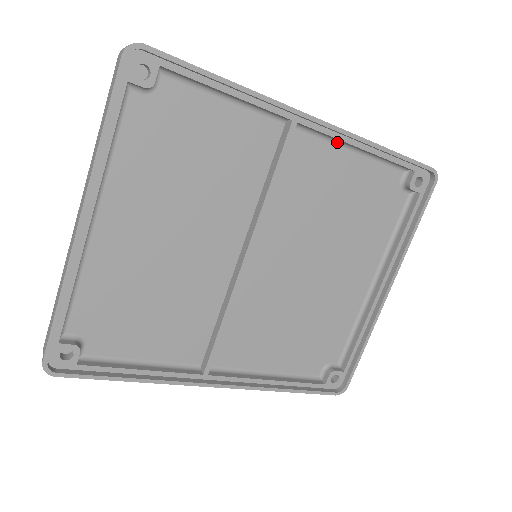
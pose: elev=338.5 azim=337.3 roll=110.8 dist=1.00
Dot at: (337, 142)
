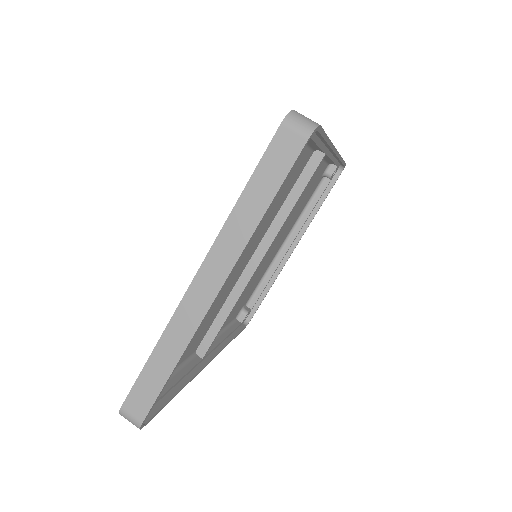
Dot at: occluded
